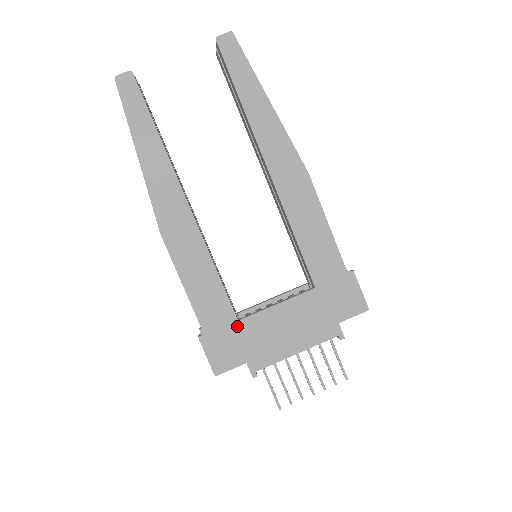
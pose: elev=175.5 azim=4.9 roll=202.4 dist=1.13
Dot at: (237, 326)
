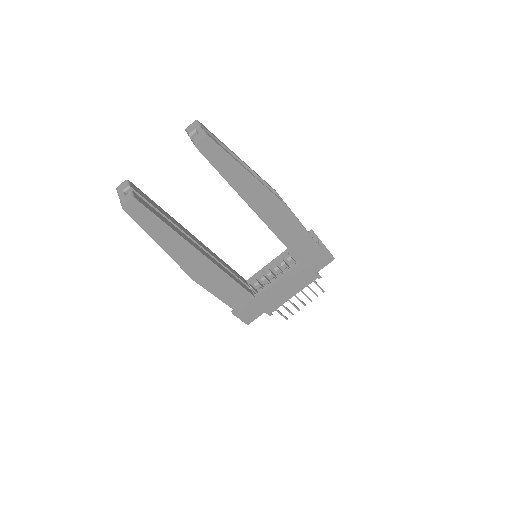
Dot at: (255, 300)
